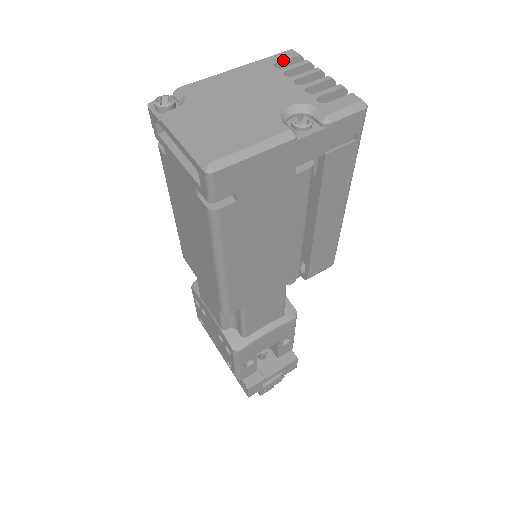
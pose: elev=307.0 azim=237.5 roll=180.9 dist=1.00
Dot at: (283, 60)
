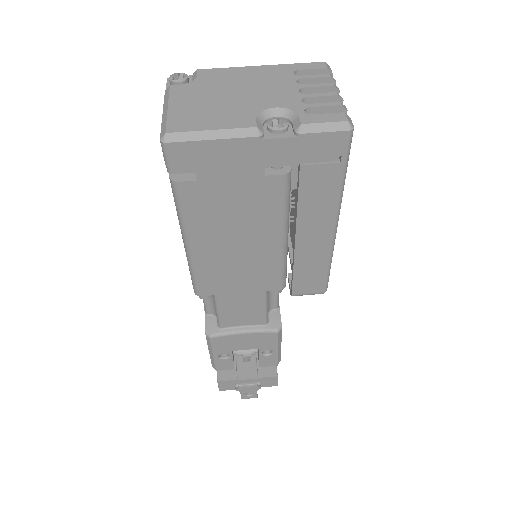
Dot at: (307, 69)
